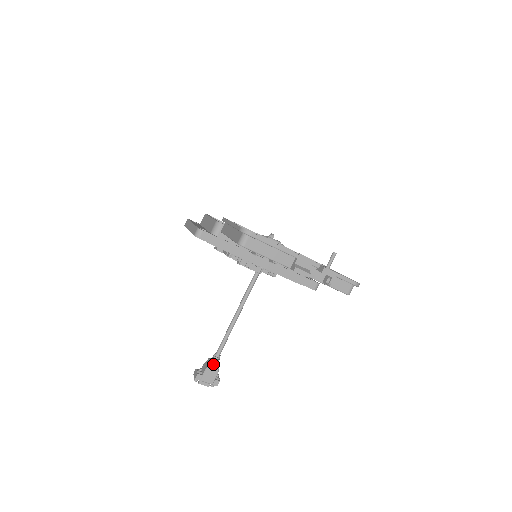
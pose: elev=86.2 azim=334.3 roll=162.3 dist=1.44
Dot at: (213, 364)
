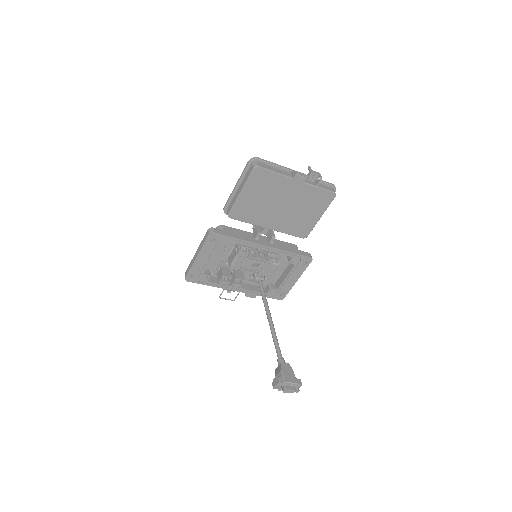
Dot at: (284, 364)
